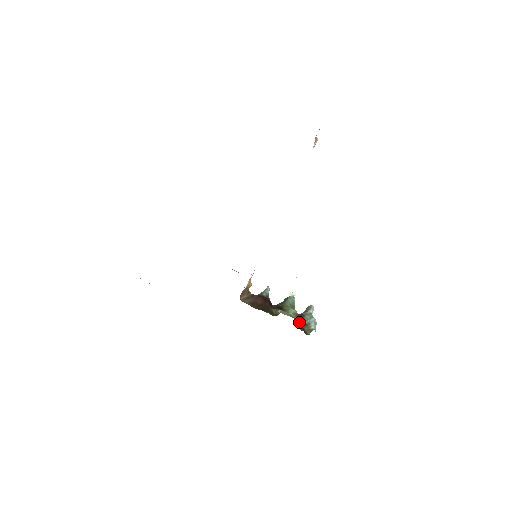
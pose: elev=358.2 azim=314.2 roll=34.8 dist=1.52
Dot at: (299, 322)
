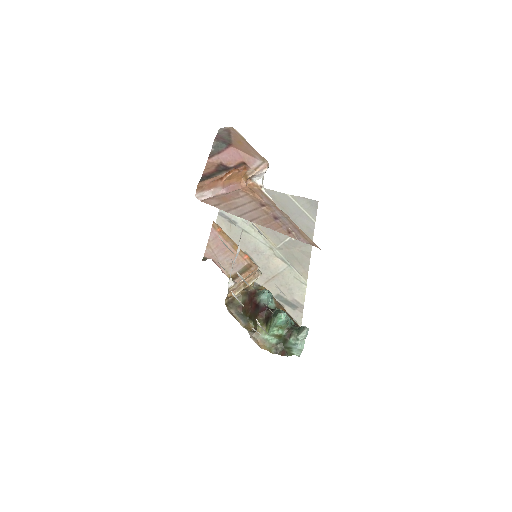
Dot at: (282, 341)
